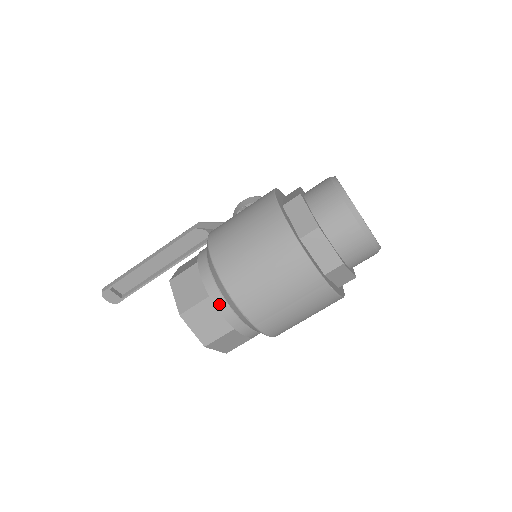
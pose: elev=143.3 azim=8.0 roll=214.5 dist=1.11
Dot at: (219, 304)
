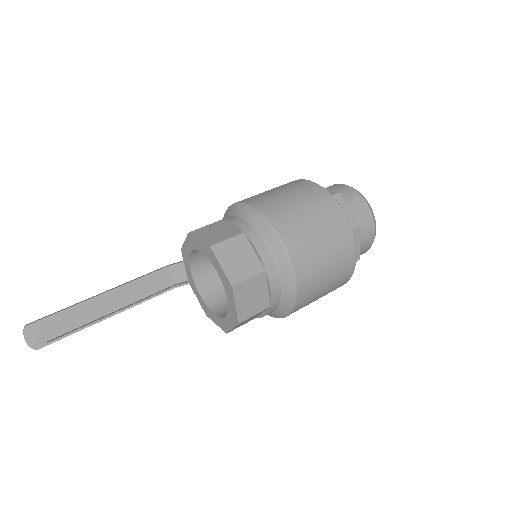
Dot at: (254, 239)
